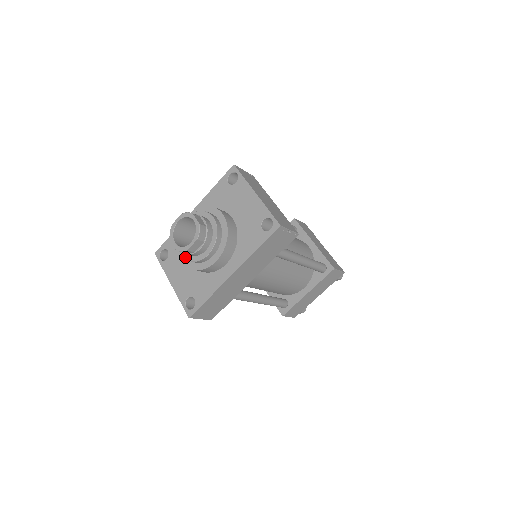
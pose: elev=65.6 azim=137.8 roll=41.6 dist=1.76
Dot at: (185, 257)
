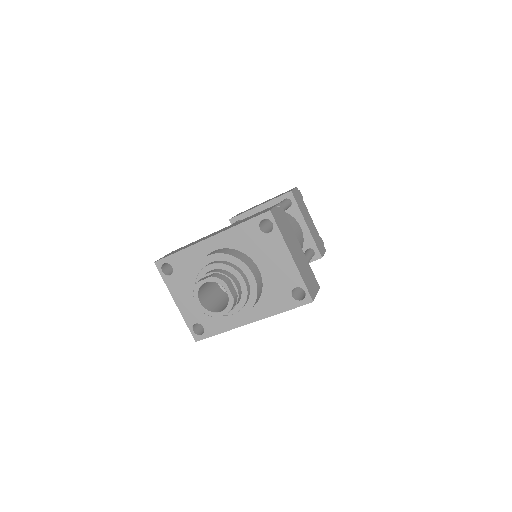
Dot at: occluded
